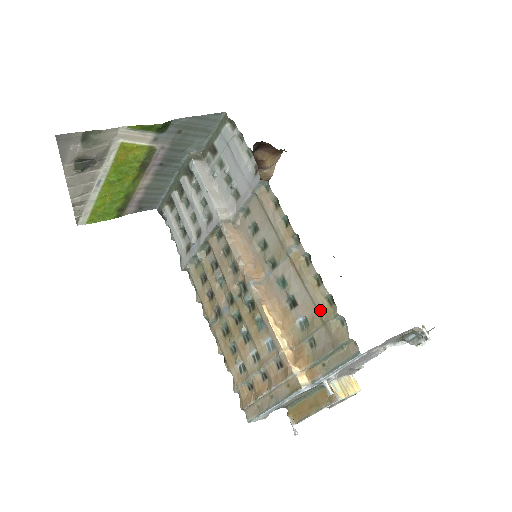
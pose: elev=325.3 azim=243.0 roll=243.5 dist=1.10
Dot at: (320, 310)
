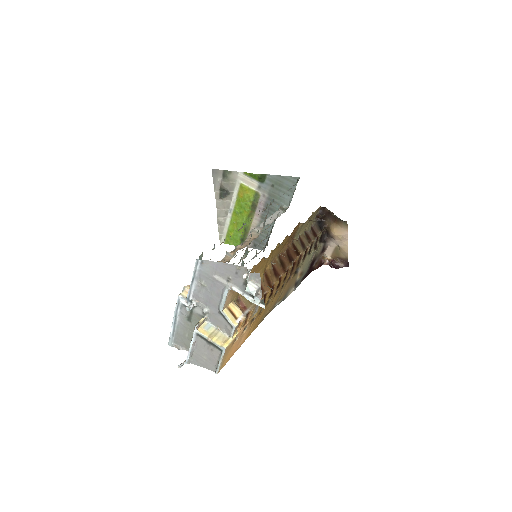
Dot at: occluded
